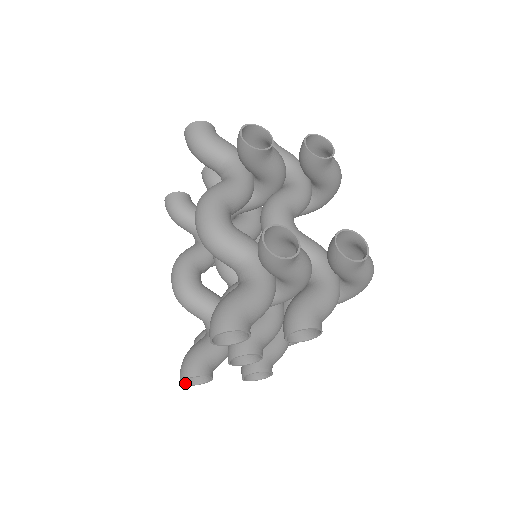
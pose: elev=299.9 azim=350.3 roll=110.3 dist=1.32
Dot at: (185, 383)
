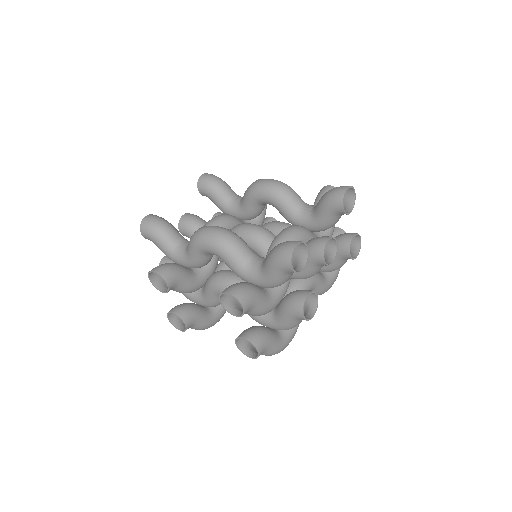
Dot at: (291, 257)
